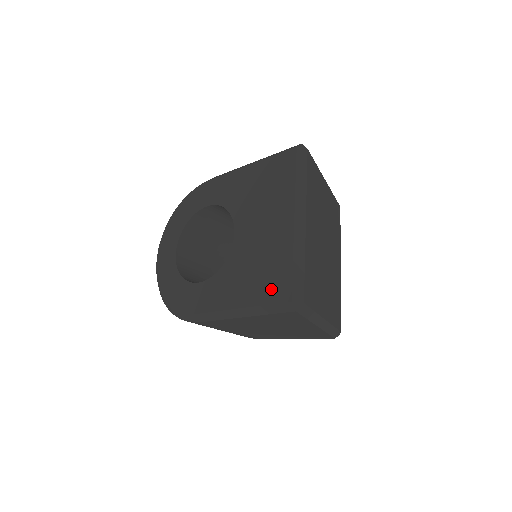
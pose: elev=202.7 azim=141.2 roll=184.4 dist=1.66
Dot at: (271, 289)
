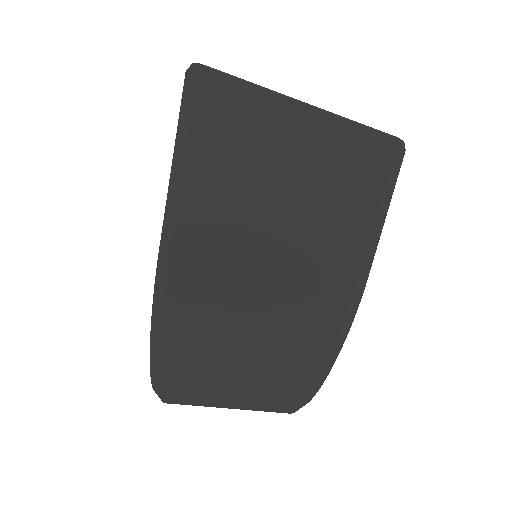
Dot at: occluded
